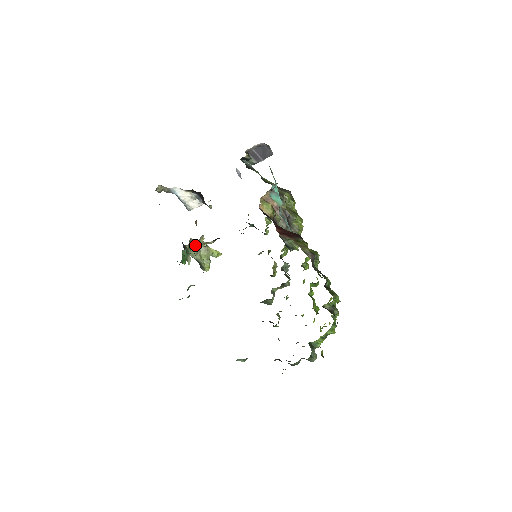
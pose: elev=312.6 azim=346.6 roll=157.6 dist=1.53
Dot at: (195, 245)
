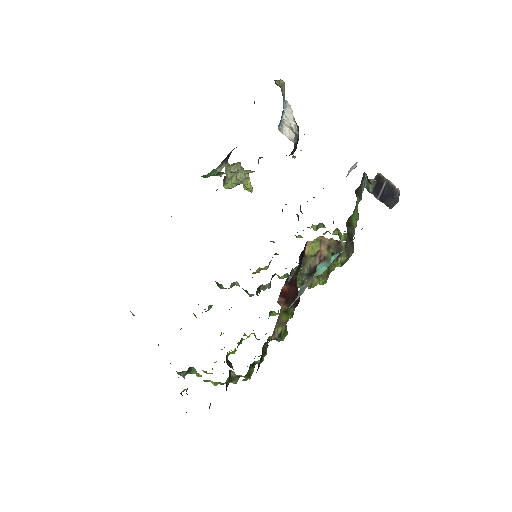
Dot at: (239, 167)
